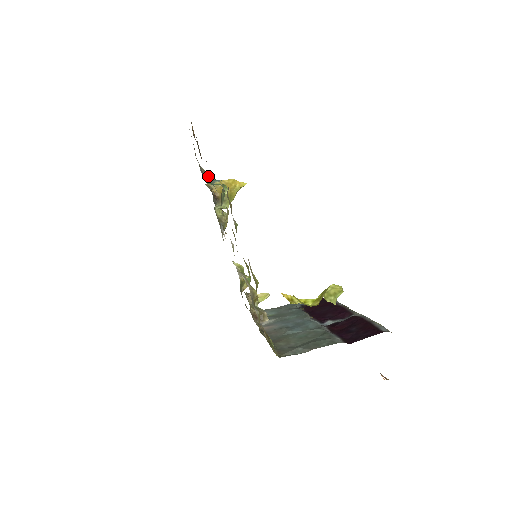
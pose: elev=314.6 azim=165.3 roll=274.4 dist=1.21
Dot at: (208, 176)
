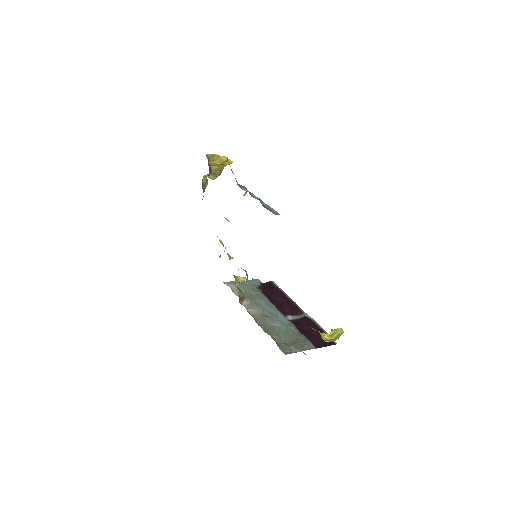
Dot at: occluded
